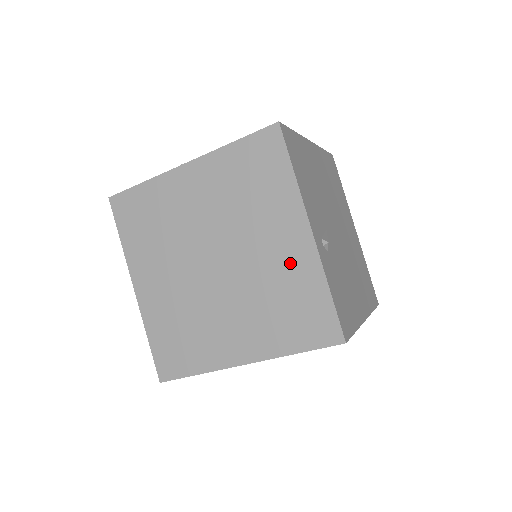
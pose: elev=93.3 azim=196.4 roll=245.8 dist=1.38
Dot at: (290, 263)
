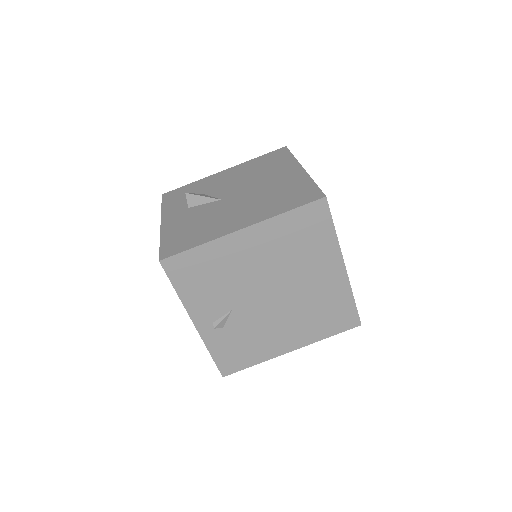
Dot at: occluded
